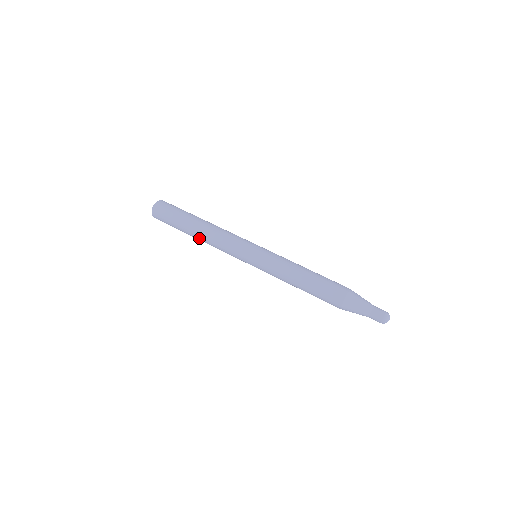
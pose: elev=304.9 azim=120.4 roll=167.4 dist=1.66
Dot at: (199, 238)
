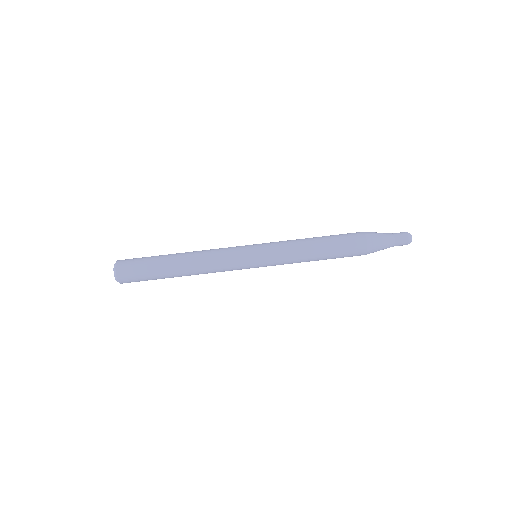
Dot at: occluded
